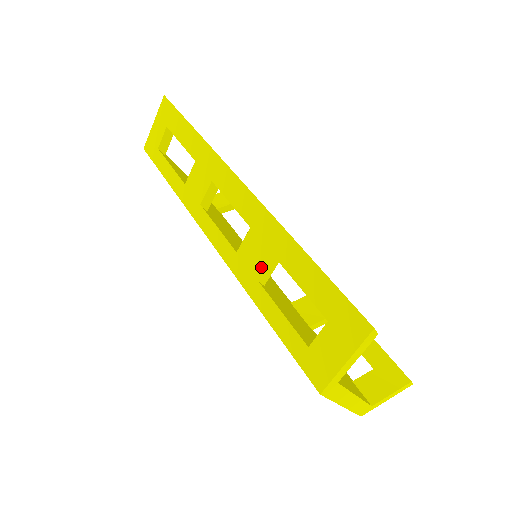
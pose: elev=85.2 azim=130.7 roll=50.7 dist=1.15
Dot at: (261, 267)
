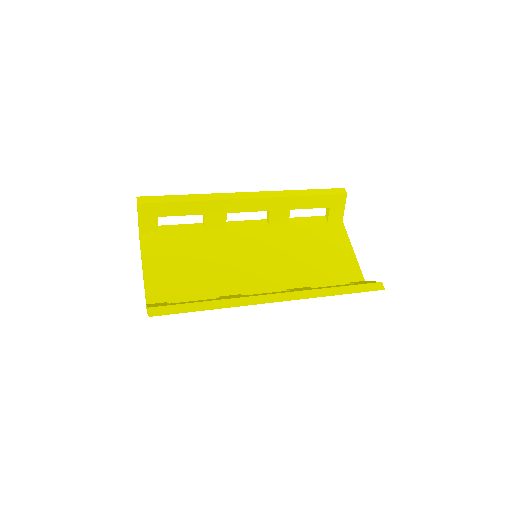
Dot at: occluded
